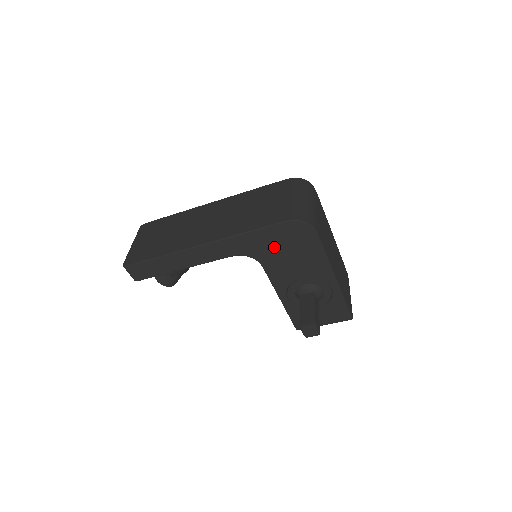
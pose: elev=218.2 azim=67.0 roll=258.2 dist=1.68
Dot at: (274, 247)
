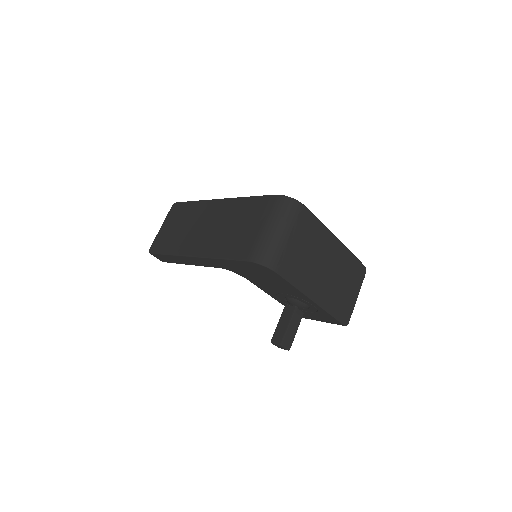
Dot at: (248, 272)
